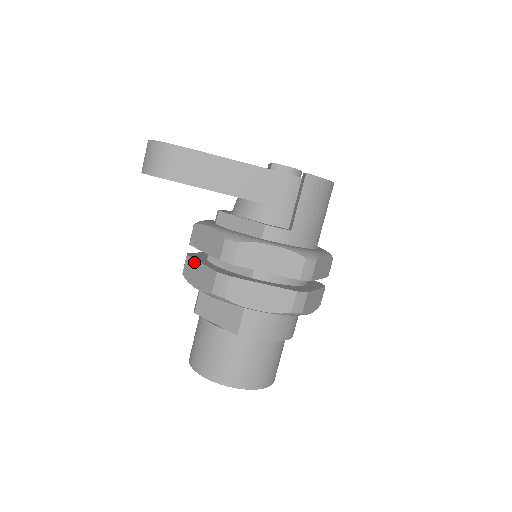
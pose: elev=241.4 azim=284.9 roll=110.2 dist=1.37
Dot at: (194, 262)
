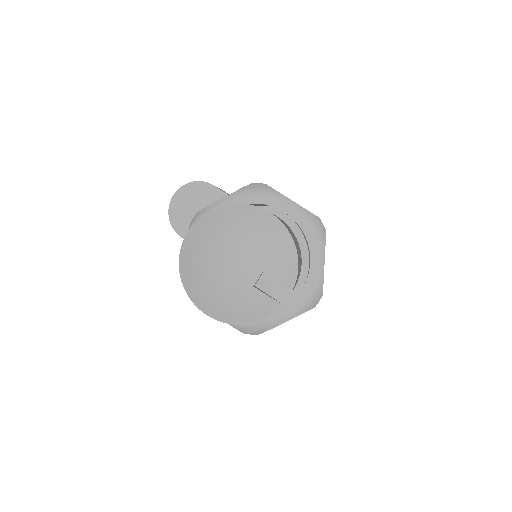
Dot at: occluded
